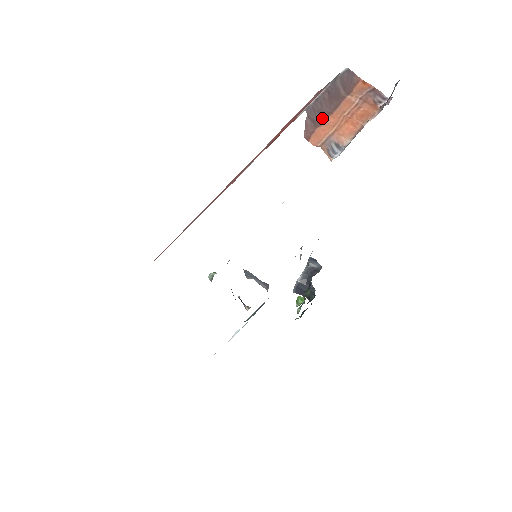
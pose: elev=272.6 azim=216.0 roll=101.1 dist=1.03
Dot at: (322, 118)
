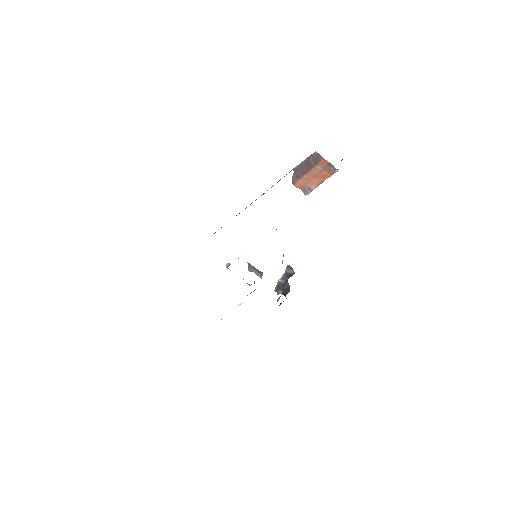
Dot at: (302, 175)
